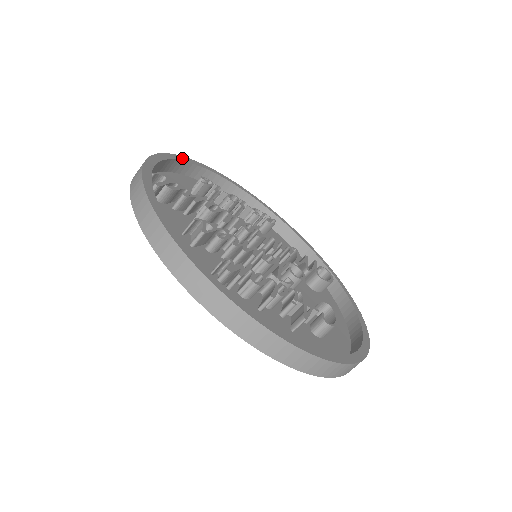
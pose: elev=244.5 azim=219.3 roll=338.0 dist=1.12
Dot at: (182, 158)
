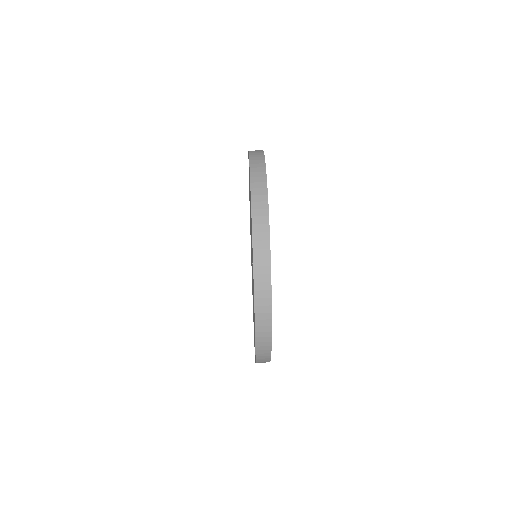
Dot at: occluded
